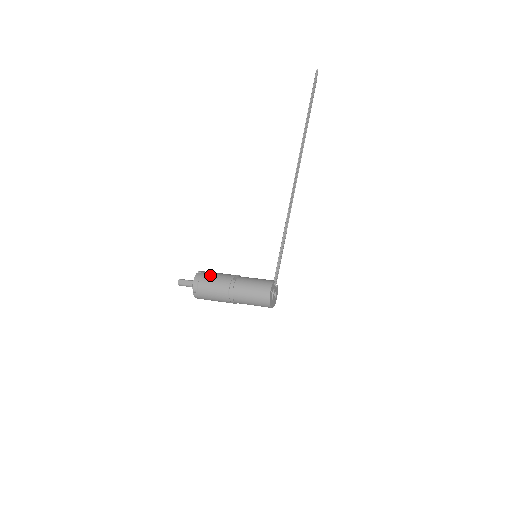
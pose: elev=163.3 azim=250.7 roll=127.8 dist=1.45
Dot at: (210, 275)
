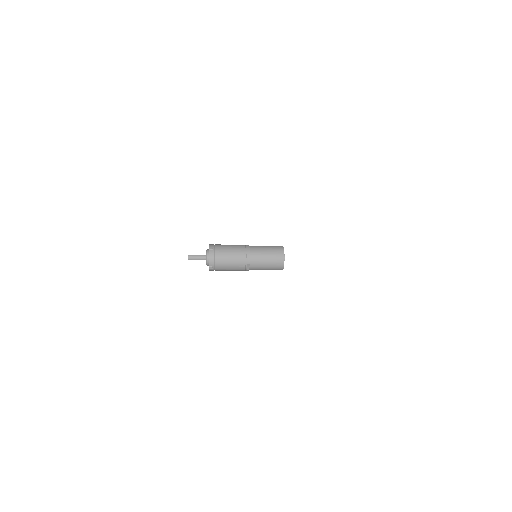
Dot at: occluded
